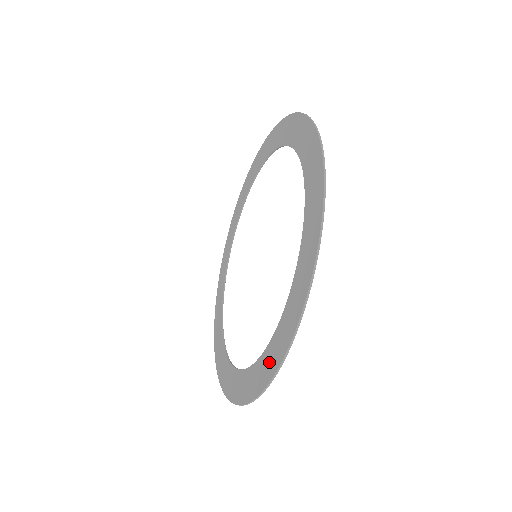
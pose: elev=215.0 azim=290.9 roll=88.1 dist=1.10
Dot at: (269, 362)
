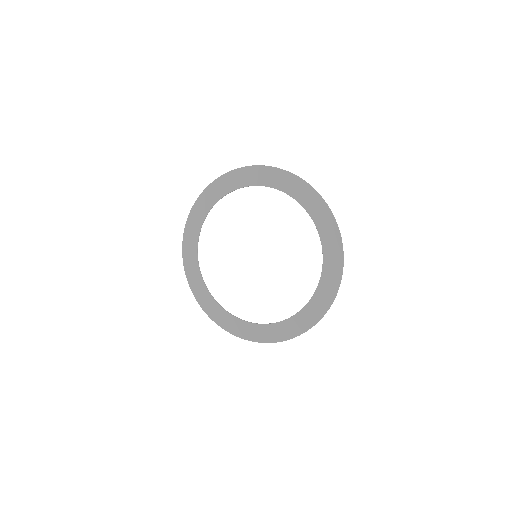
Dot at: (231, 324)
